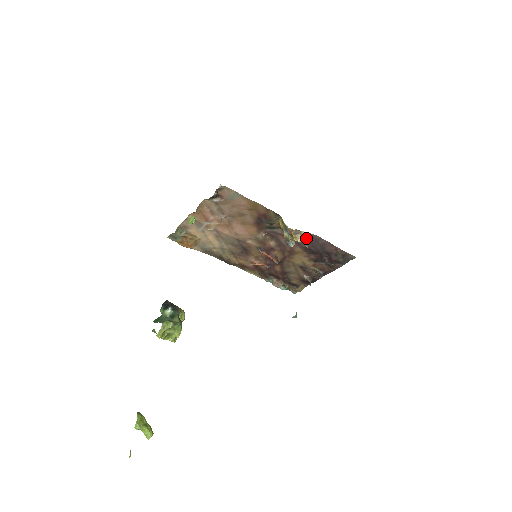
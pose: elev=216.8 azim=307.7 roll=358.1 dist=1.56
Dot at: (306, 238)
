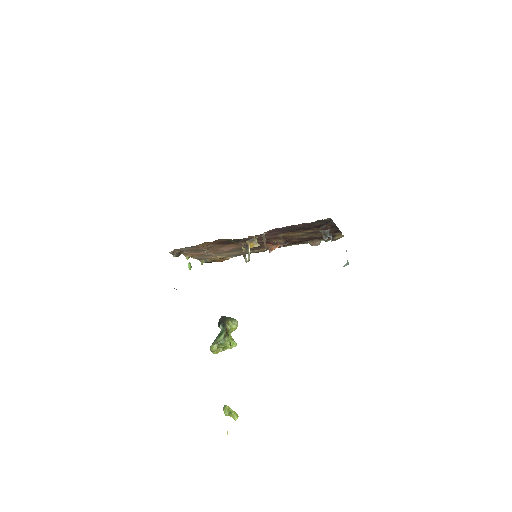
Dot at: (270, 232)
